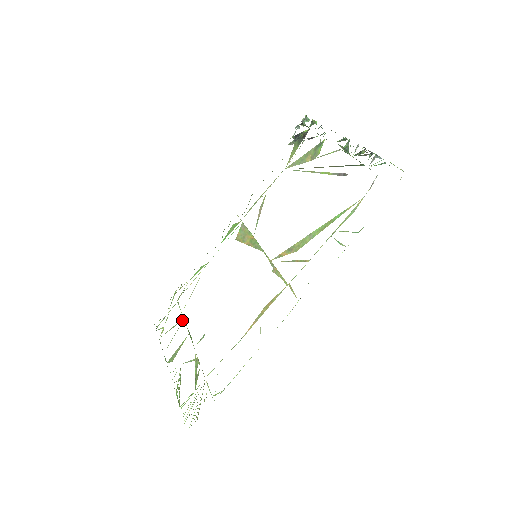
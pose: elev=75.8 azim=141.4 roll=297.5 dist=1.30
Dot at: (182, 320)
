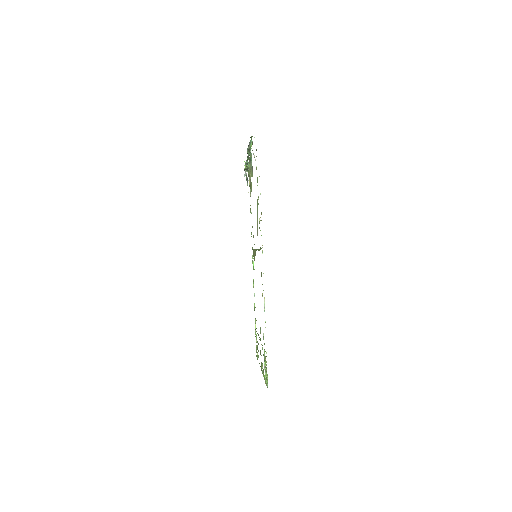
Dot at: occluded
